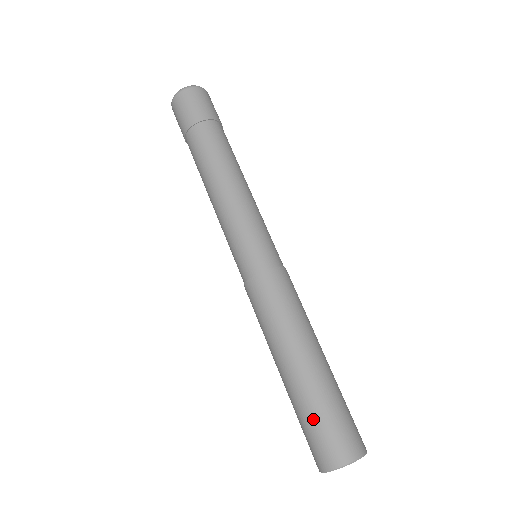
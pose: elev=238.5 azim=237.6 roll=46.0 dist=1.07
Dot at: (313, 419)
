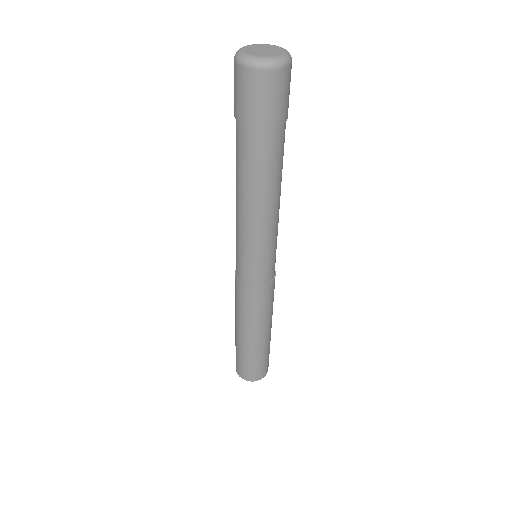
Dot at: (251, 363)
